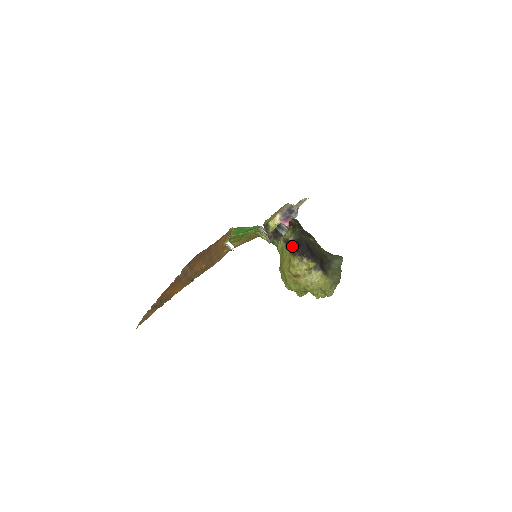
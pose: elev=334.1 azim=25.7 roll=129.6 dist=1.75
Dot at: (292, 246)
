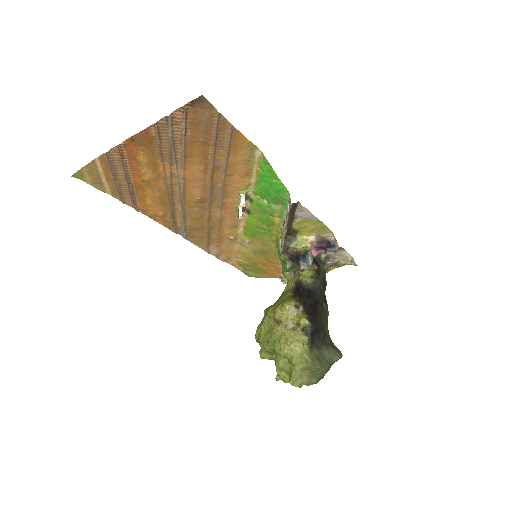
Dot at: (300, 290)
